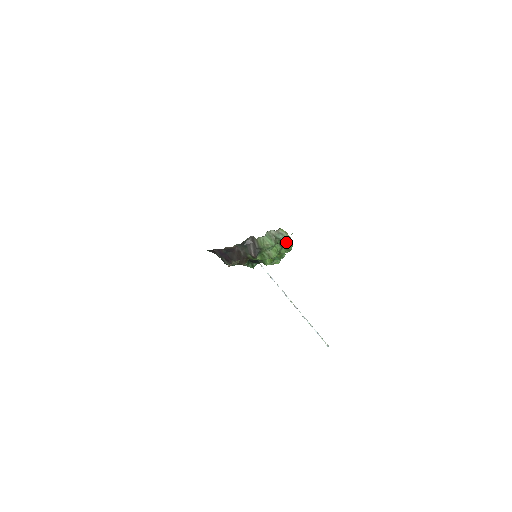
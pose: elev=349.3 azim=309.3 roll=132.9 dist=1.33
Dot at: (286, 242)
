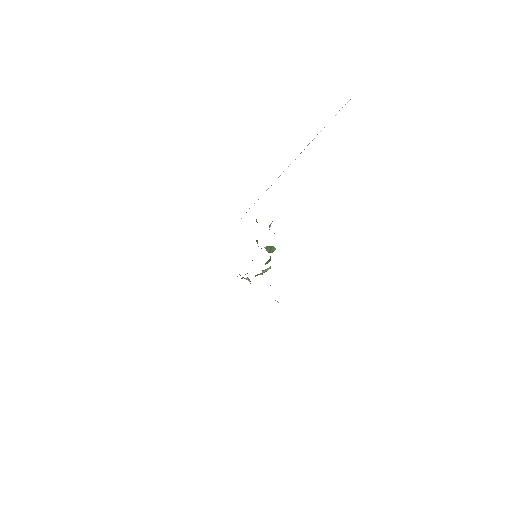
Dot at: occluded
